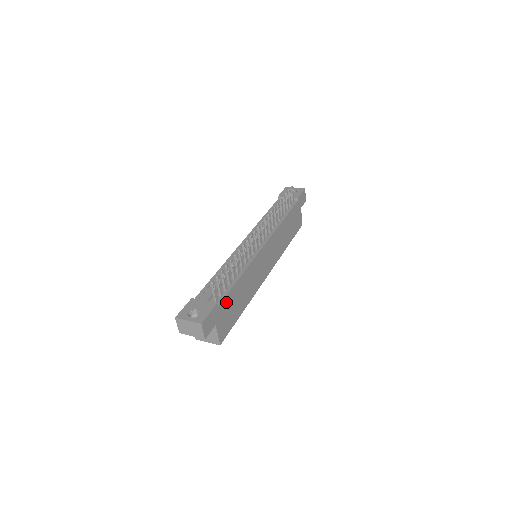
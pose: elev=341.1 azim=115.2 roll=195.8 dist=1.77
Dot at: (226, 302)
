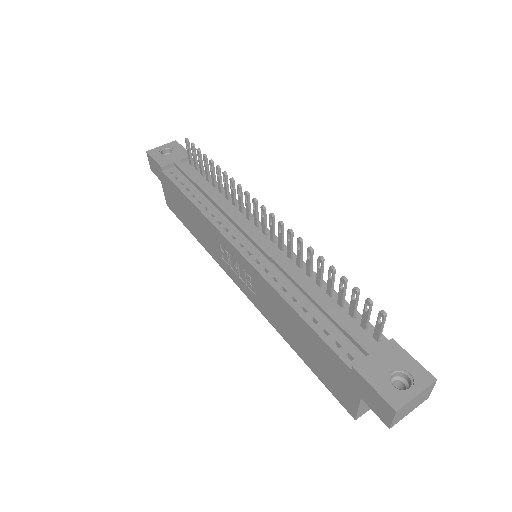
Dot at: occluded
